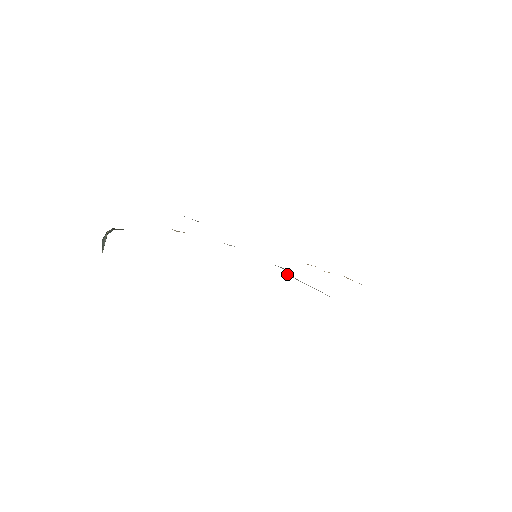
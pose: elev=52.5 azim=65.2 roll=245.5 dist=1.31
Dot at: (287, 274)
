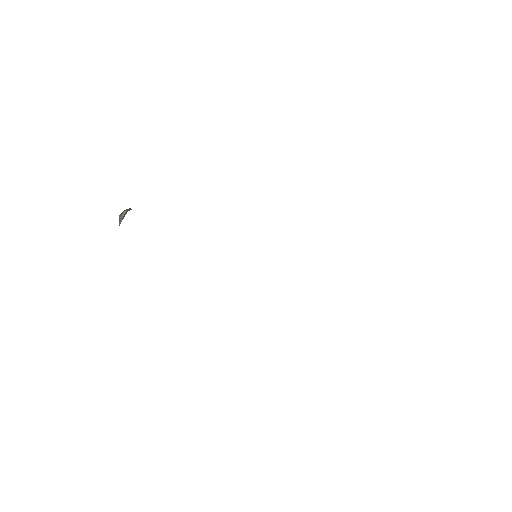
Dot at: occluded
